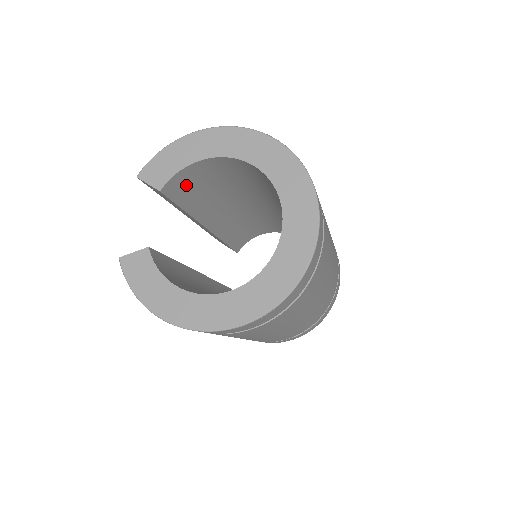
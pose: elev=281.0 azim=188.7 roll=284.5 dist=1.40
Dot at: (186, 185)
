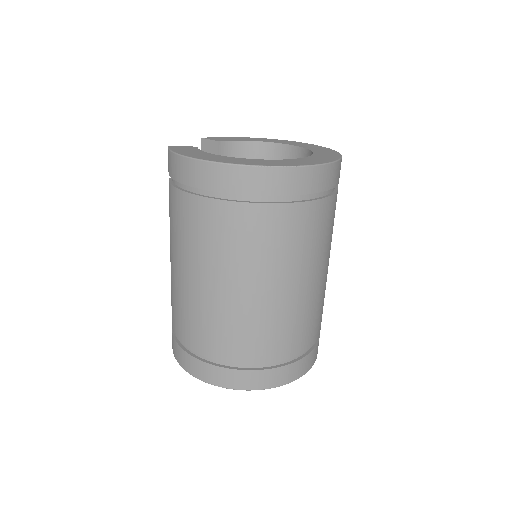
Dot at: occluded
